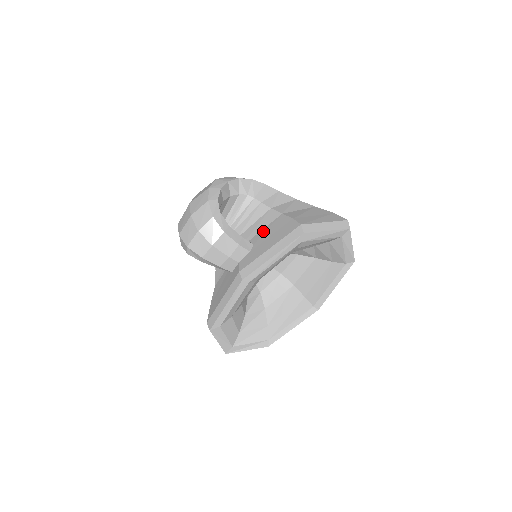
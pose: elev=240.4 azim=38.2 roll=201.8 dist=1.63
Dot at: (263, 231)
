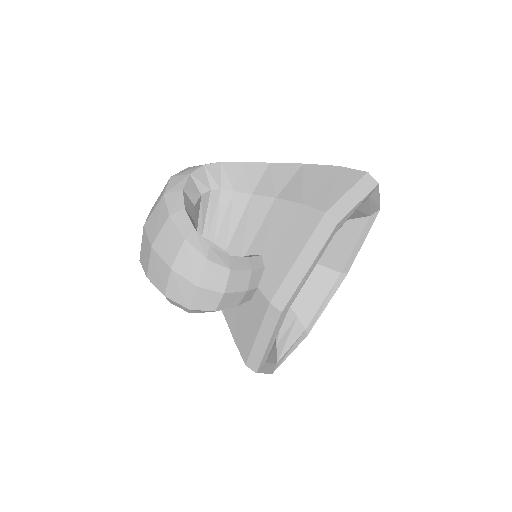
Dot at: (263, 231)
